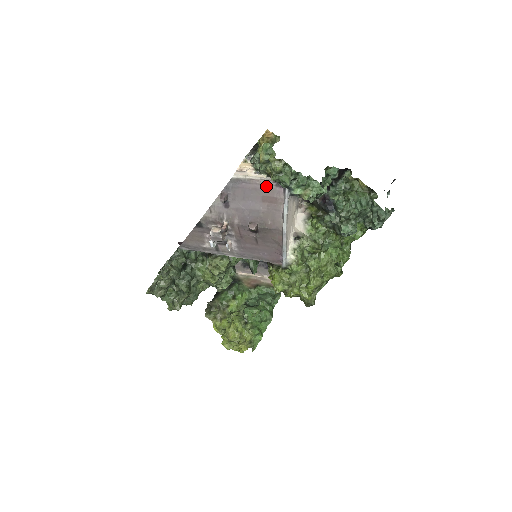
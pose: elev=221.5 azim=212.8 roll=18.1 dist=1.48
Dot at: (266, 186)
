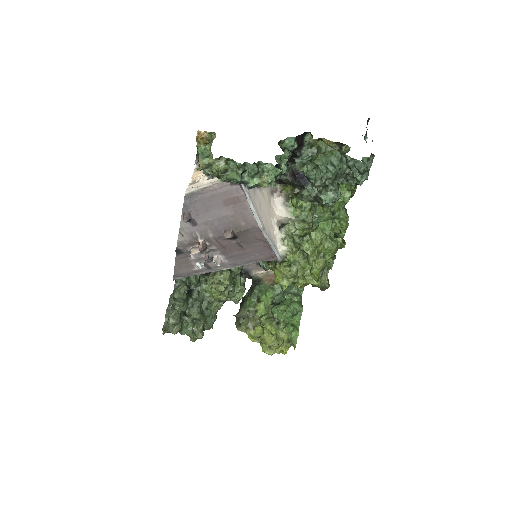
Dot at: (222, 189)
